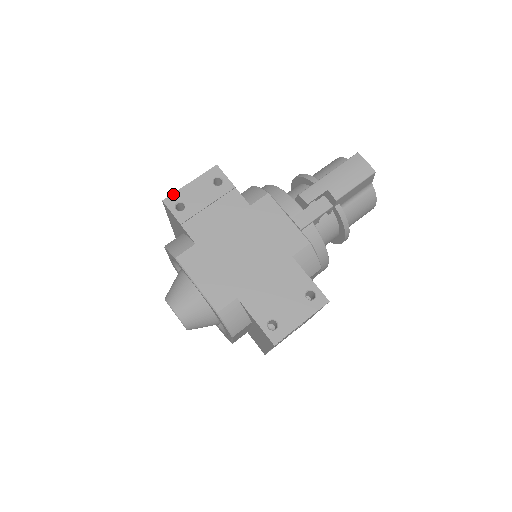
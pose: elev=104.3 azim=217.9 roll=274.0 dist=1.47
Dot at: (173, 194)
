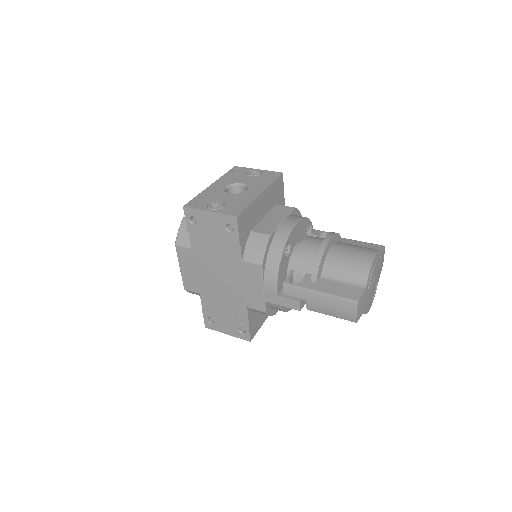
Dot at: (193, 209)
